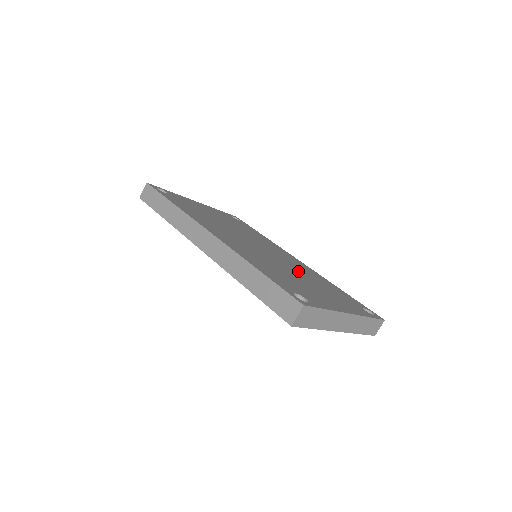
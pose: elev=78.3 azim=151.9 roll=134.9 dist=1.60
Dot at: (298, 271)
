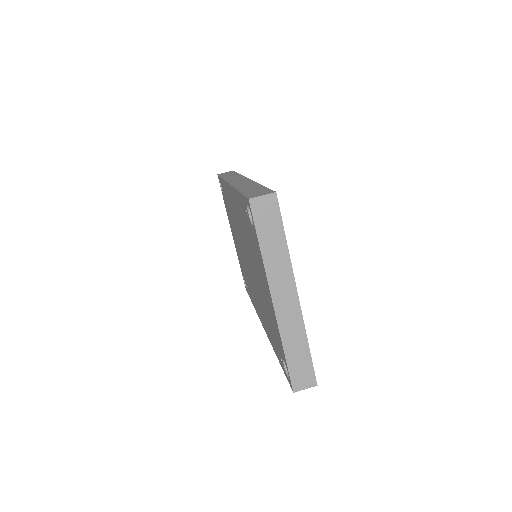
Dot at: occluded
